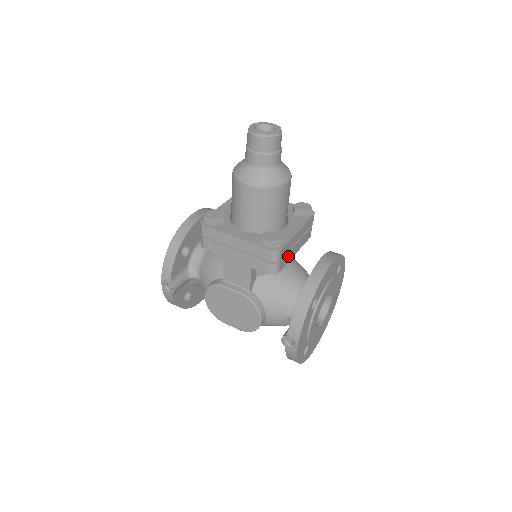
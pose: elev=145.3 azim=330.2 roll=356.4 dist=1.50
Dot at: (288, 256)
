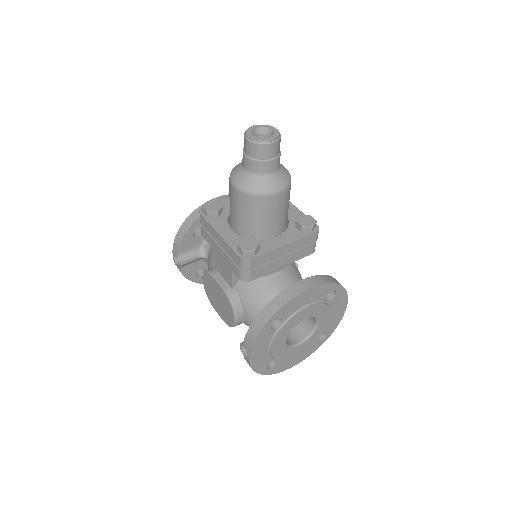
Dot at: (268, 267)
